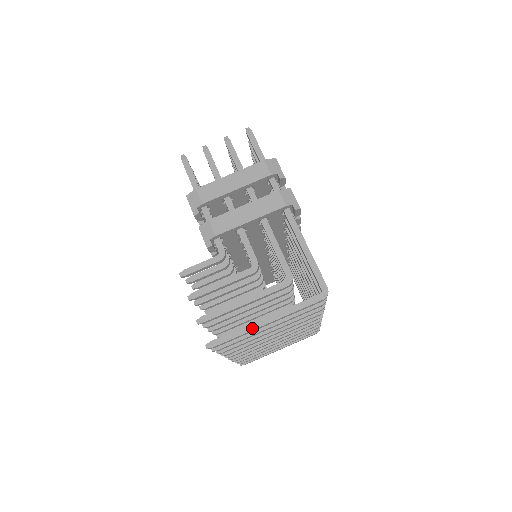
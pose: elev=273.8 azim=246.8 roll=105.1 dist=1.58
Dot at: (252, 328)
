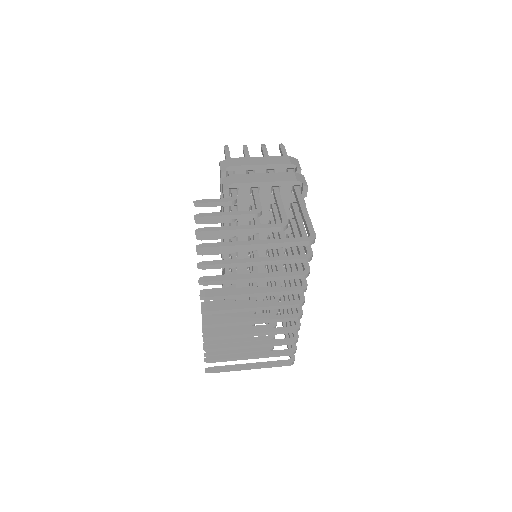
Dot at: (241, 244)
